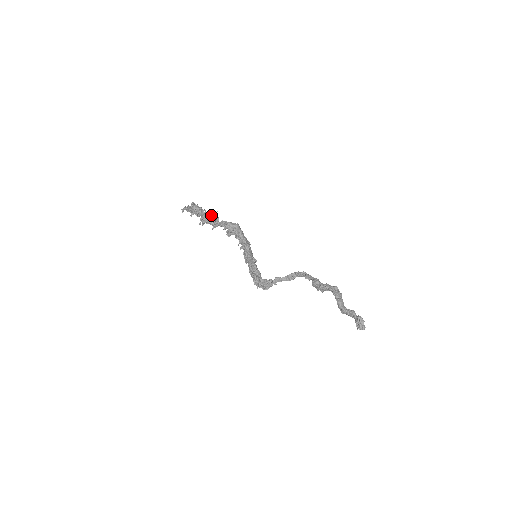
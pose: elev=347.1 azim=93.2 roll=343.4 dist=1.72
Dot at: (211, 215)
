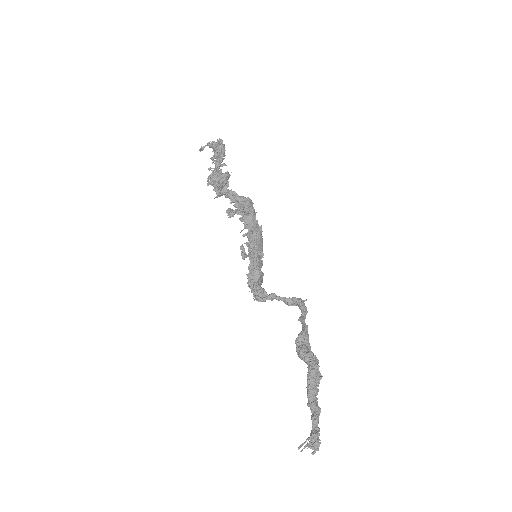
Dot at: (219, 177)
